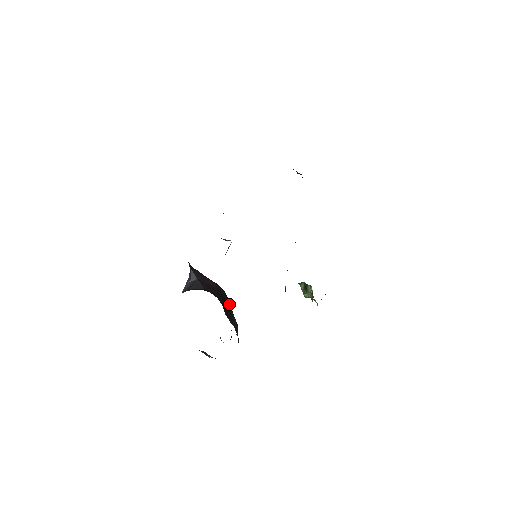
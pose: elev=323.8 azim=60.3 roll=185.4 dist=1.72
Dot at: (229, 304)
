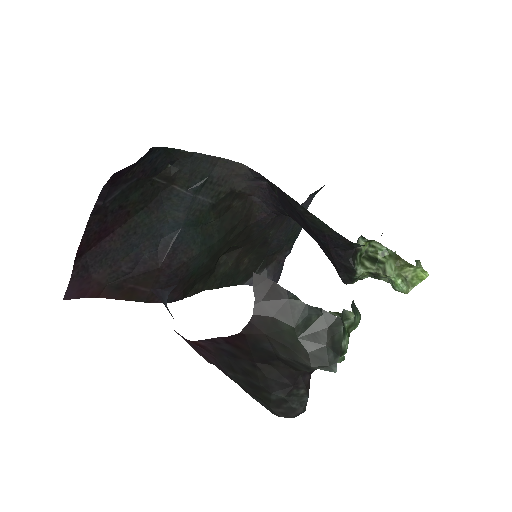
Dot at: occluded
